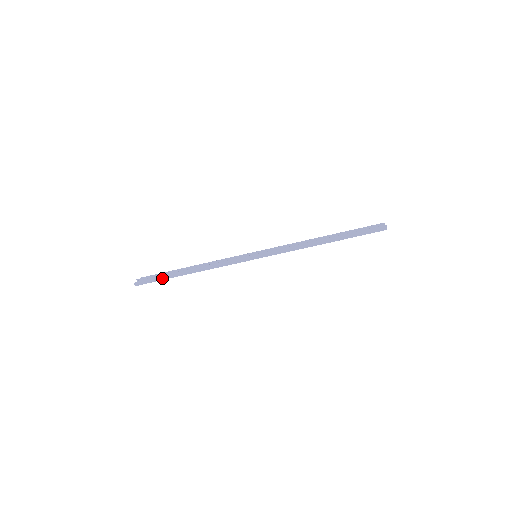
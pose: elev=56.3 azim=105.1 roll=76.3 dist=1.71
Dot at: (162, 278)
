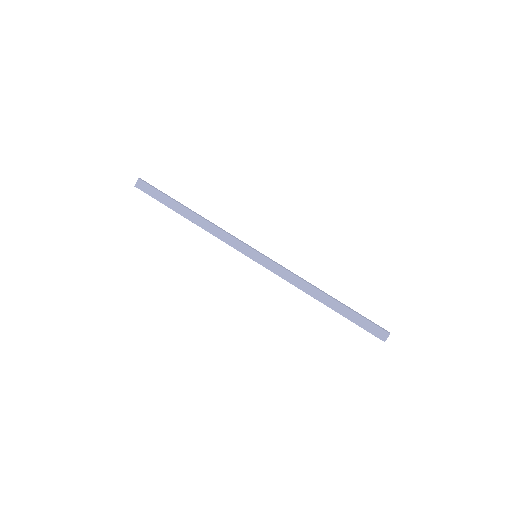
Dot at: (167, 195)
